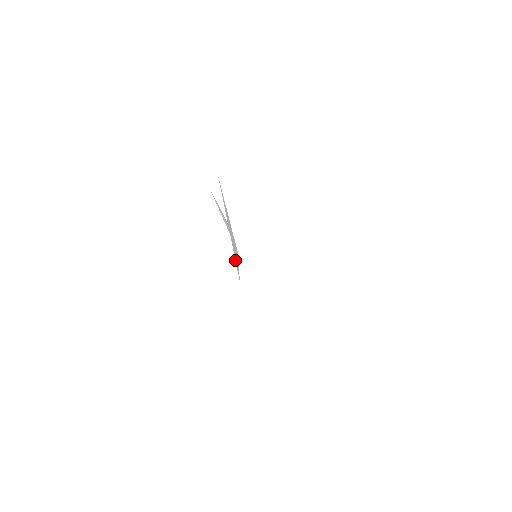
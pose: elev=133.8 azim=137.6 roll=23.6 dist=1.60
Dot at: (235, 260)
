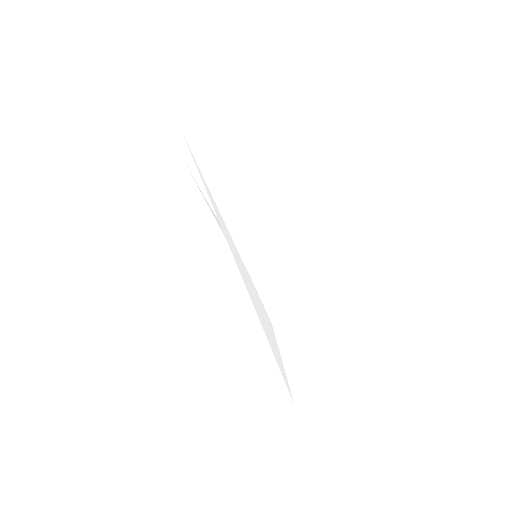
Dot at: (260, 322)
